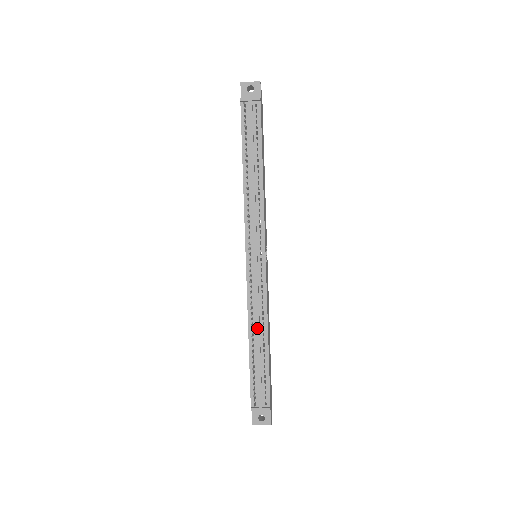
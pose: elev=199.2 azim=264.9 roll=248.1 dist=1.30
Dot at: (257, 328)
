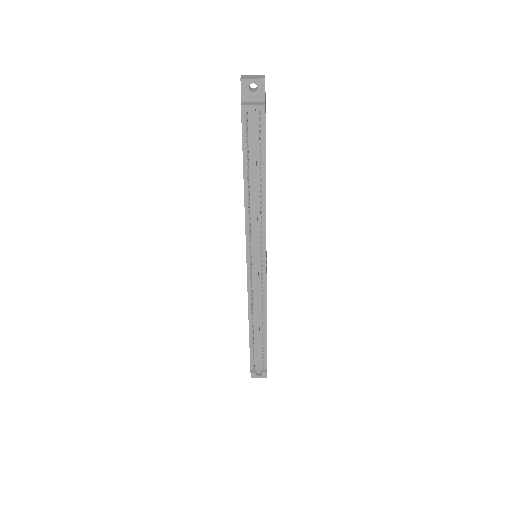
Dot at: (257, 319)
